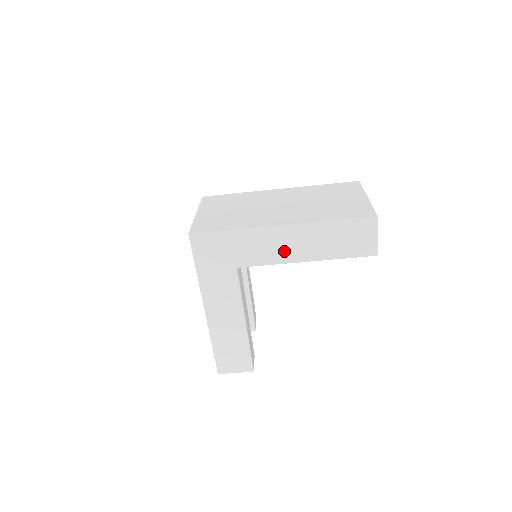
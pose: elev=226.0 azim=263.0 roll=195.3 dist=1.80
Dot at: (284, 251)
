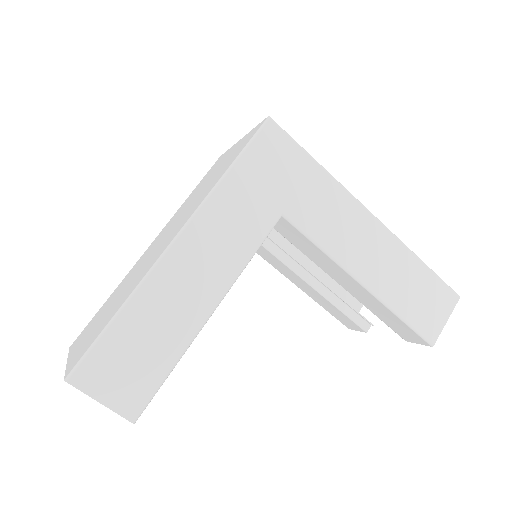
Dot at: (352, 247)
